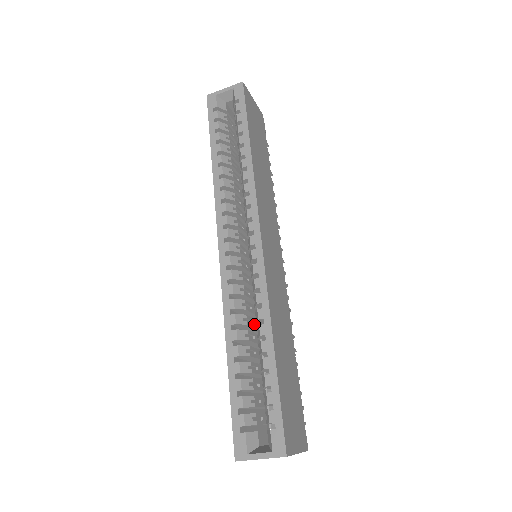
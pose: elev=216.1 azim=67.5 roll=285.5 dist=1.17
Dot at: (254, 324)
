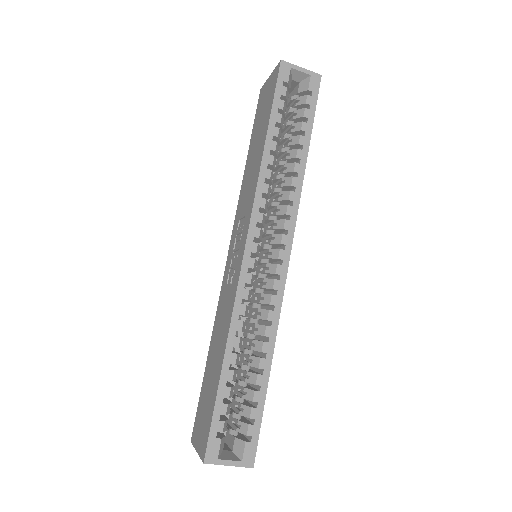
Dot at: occluded
